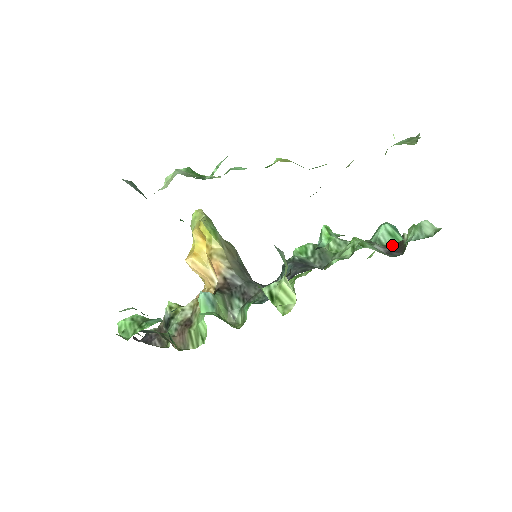
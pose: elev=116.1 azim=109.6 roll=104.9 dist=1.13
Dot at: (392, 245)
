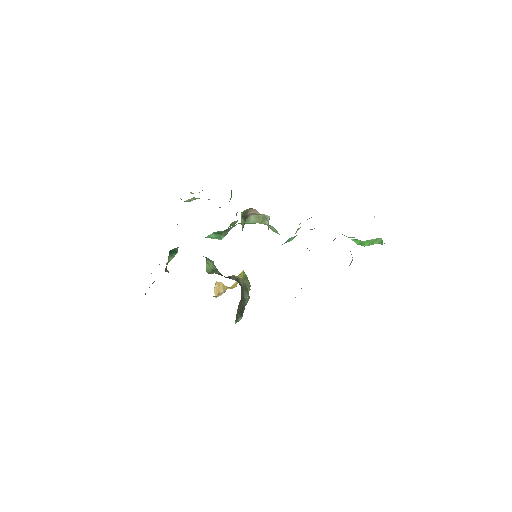
Dot at: occluded
